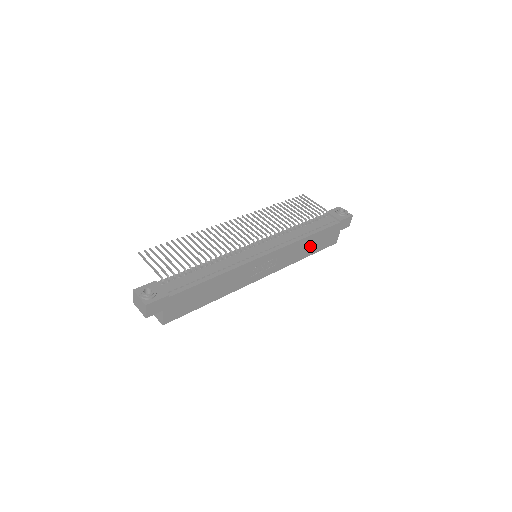
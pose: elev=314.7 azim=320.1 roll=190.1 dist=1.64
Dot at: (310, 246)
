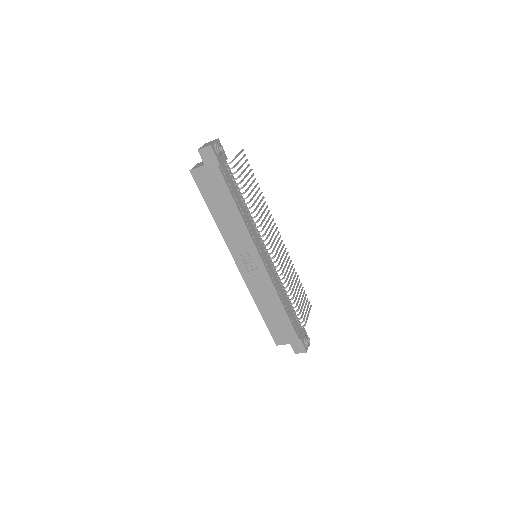
Dot at: (272, 312)
